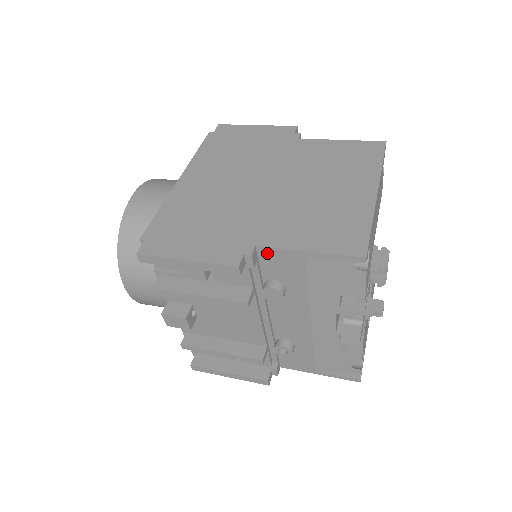
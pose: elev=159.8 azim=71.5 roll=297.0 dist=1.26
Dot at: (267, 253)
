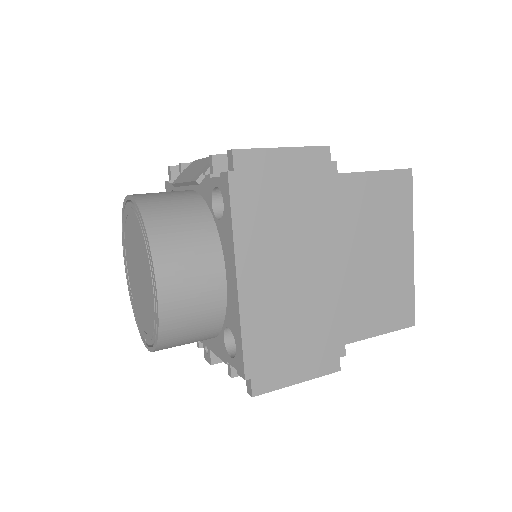
Dot at: occluded
